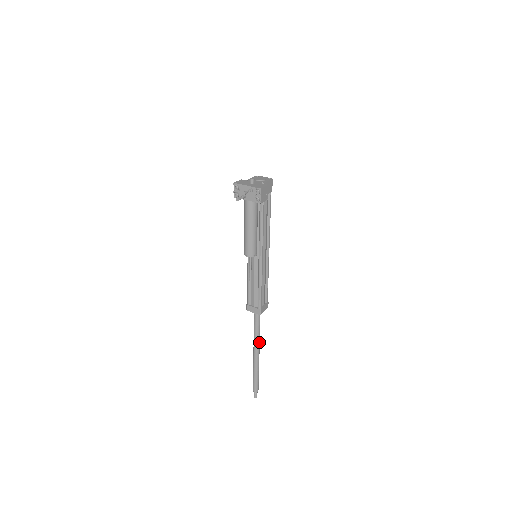
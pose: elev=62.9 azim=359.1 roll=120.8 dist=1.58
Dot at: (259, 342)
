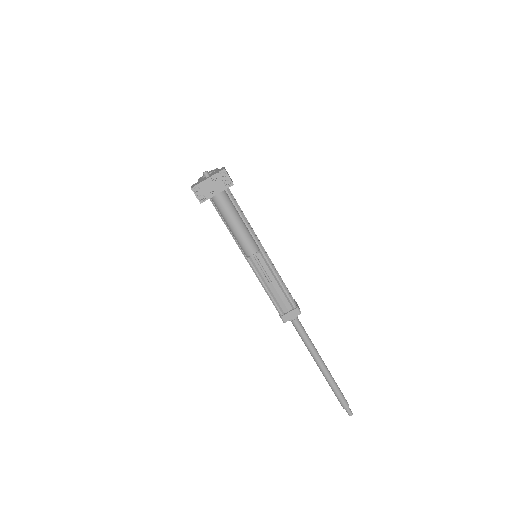
Dot at: (316, 349)
